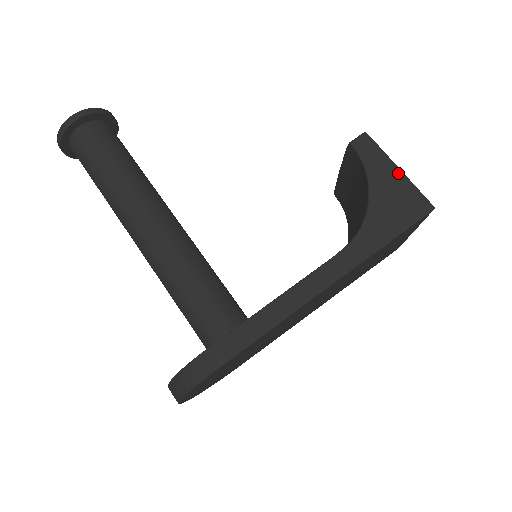
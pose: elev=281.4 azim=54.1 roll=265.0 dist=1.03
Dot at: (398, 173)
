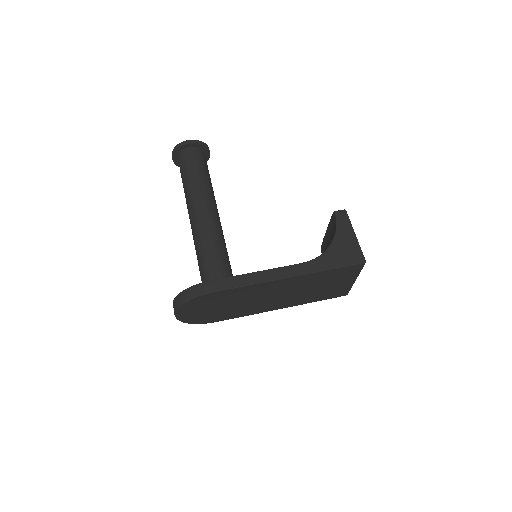
Dot at: (354, 237)
